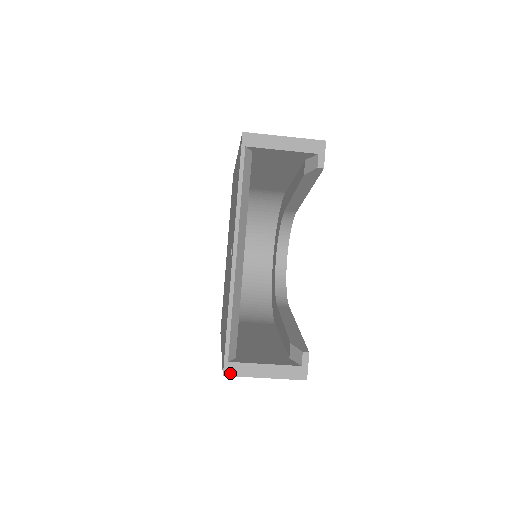
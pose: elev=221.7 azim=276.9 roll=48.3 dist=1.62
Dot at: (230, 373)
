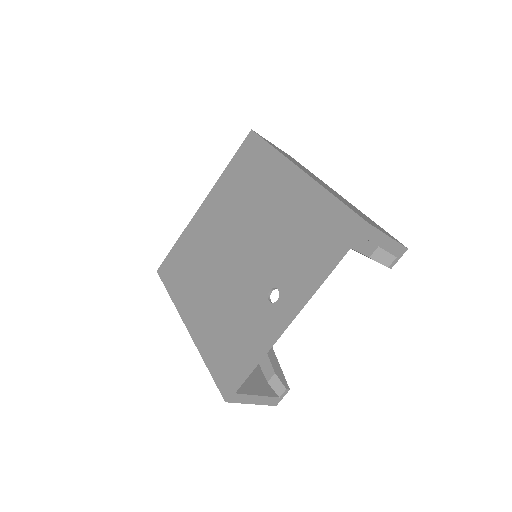
Dot at: (231, 401)
